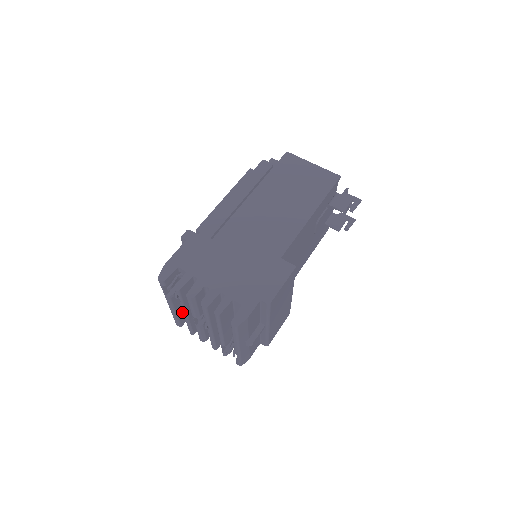
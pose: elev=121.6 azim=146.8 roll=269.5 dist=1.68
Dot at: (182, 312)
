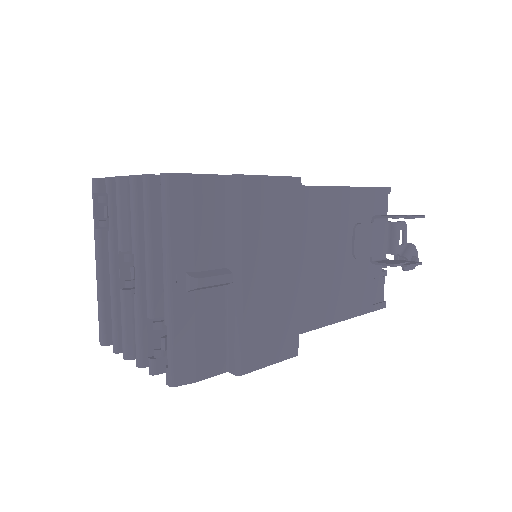
Dot at: occluded
